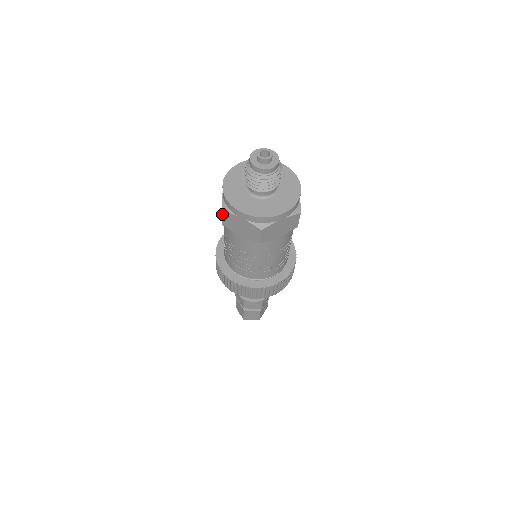
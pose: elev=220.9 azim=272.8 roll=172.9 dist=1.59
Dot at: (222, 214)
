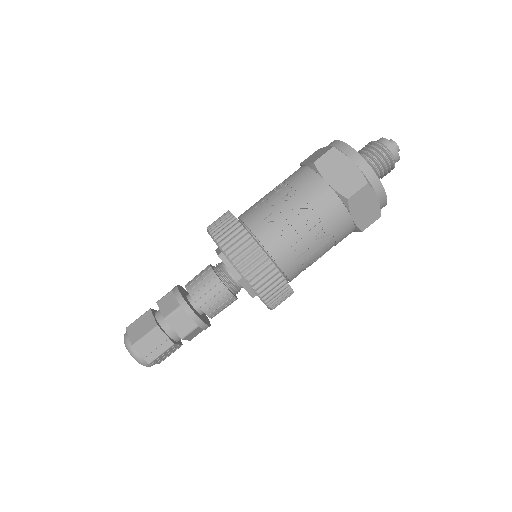
Dot at: (329, 151)
